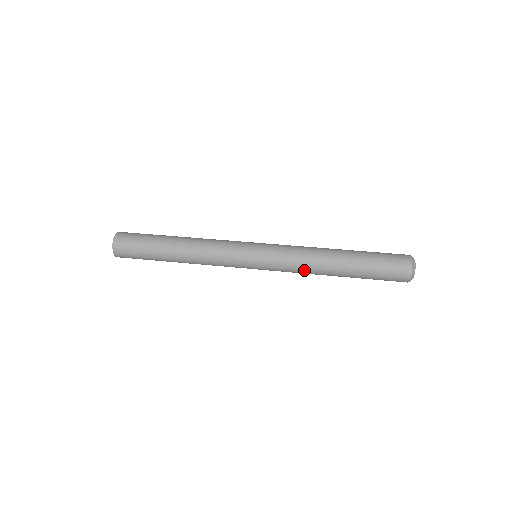
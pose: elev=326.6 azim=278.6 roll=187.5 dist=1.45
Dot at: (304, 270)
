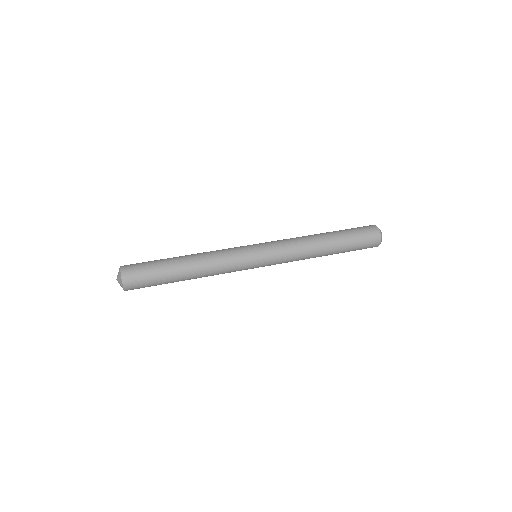
Dot at: occluded
